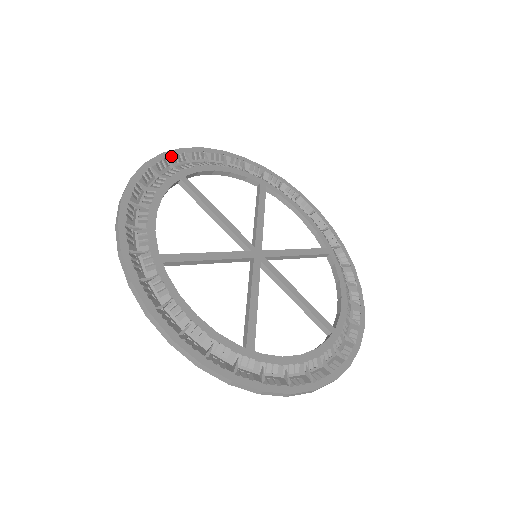
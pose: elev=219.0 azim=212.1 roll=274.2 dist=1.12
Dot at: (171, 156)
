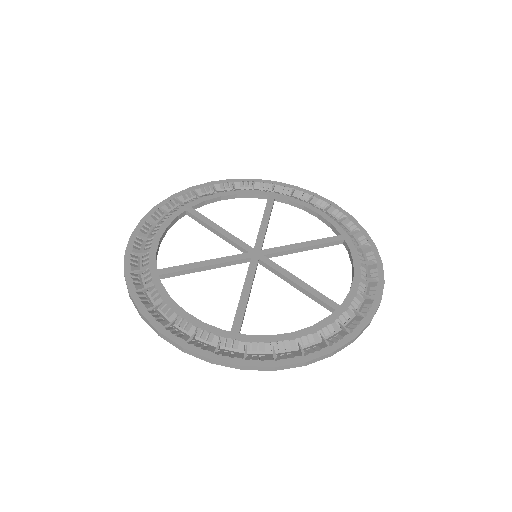
Dot at: (180, 195)
